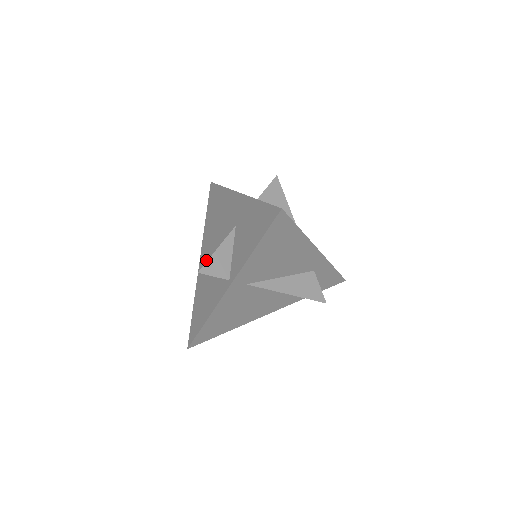
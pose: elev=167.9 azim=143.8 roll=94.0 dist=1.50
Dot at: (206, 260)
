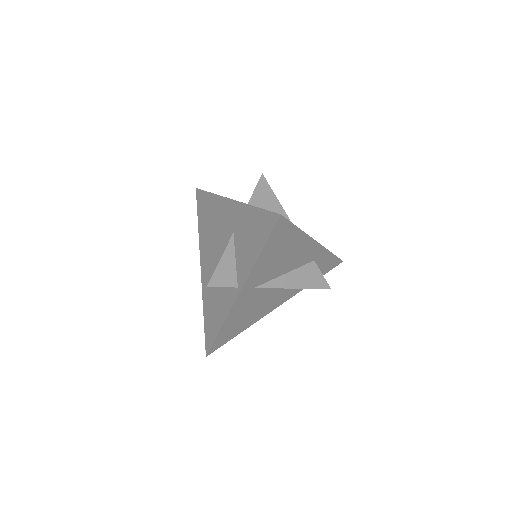
Dot at: (208, 268)
